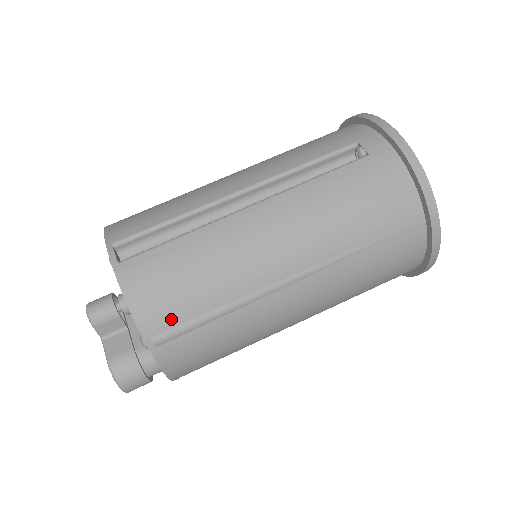
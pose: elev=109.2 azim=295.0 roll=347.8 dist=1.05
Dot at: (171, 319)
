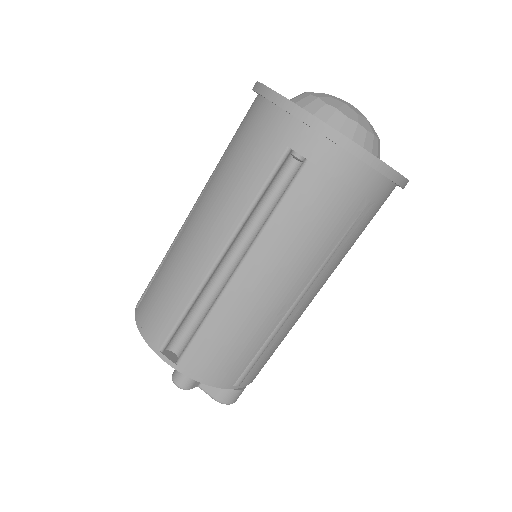
Dot at: (238, 370)
